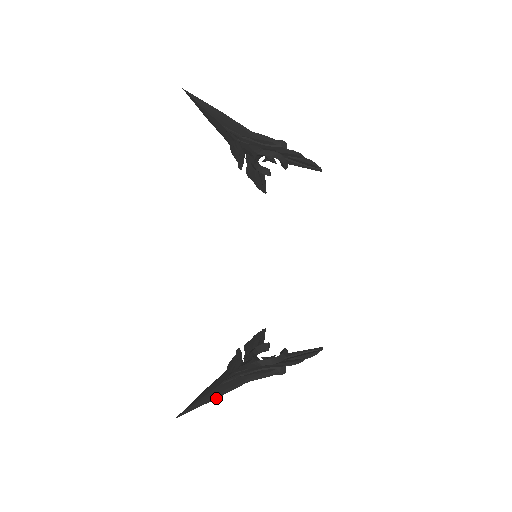
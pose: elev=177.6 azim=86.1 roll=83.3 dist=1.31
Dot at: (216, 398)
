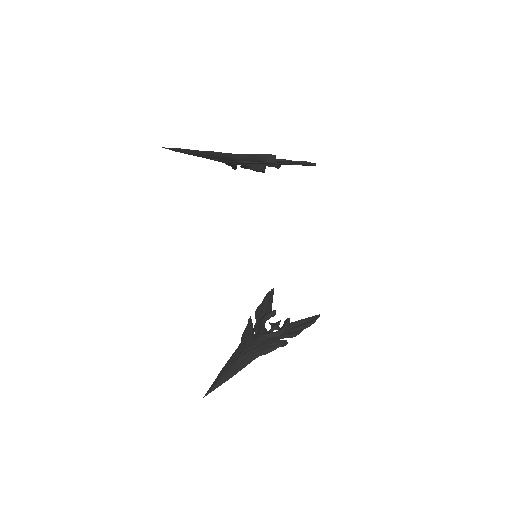
Dot at: occluded
